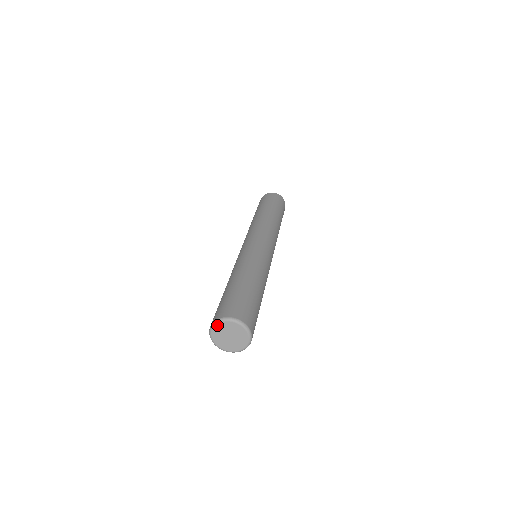
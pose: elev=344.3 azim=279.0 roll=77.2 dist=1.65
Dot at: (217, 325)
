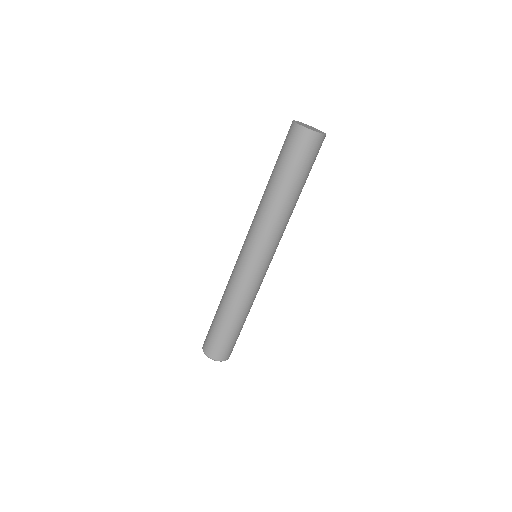
Dot at: occluded
